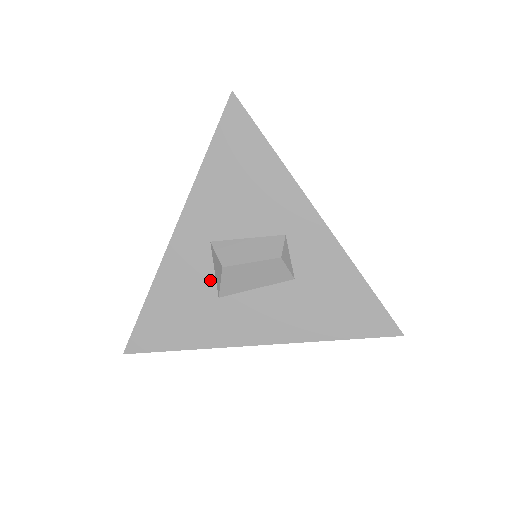
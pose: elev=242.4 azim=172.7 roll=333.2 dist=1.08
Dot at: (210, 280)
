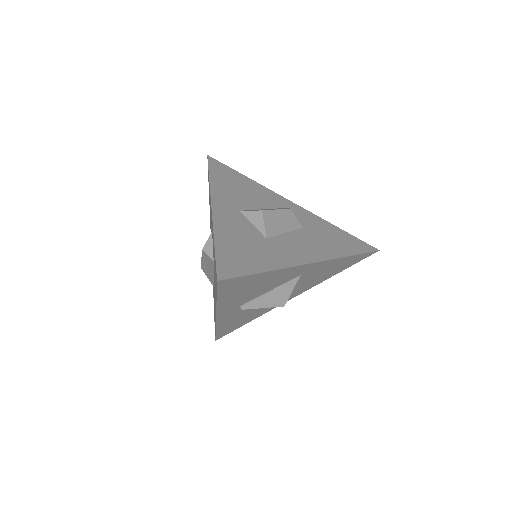
Dot at: (253, 229)
